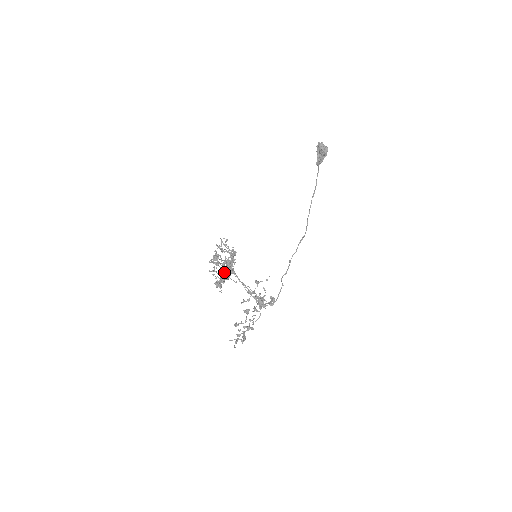
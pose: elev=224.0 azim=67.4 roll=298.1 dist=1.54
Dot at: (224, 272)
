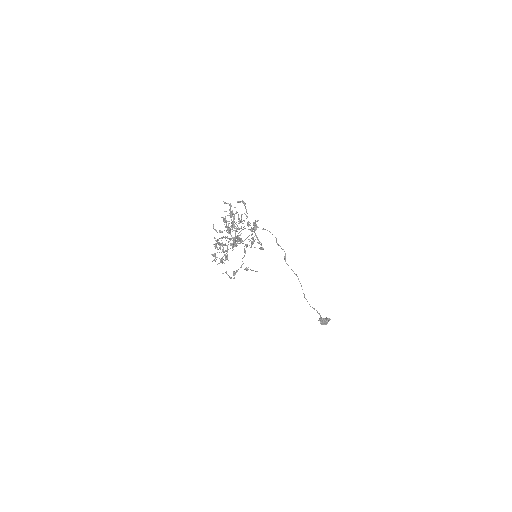
Dot at: (234, 215)
